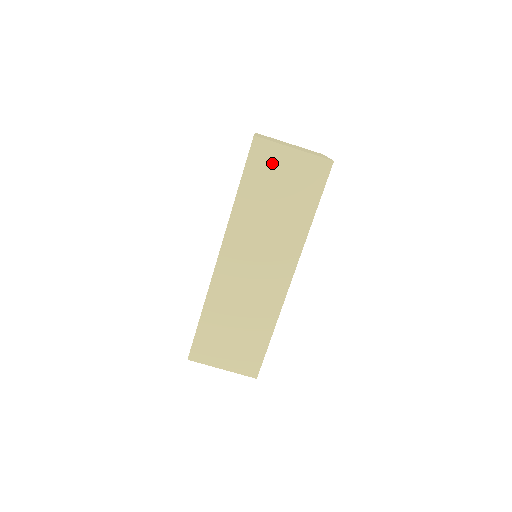
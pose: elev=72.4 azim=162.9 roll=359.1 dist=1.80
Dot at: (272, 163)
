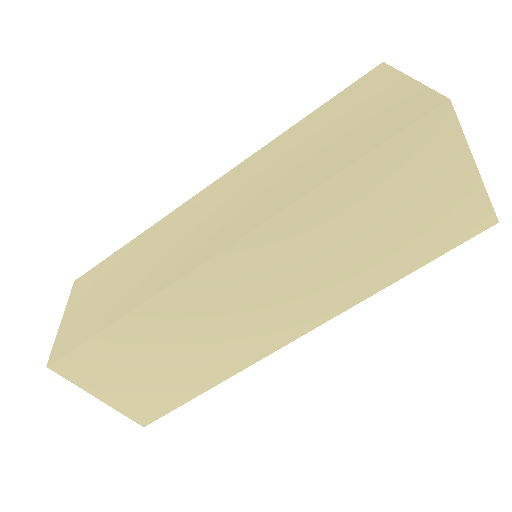
Dot at: (430, 165)
